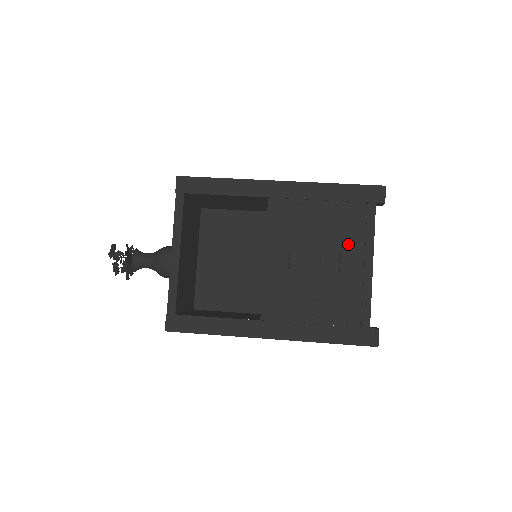
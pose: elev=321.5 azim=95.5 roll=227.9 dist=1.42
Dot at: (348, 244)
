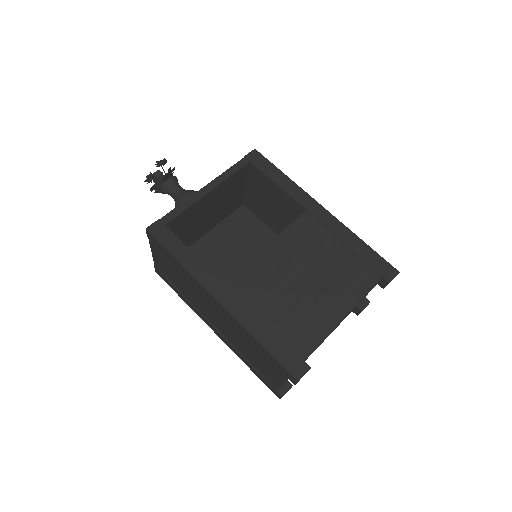
Dot at: (338, 287)
